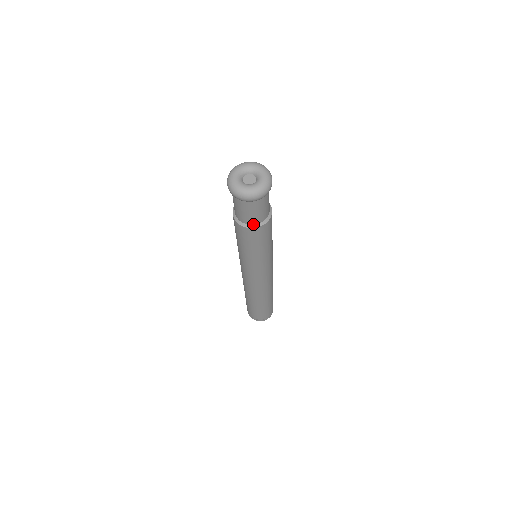
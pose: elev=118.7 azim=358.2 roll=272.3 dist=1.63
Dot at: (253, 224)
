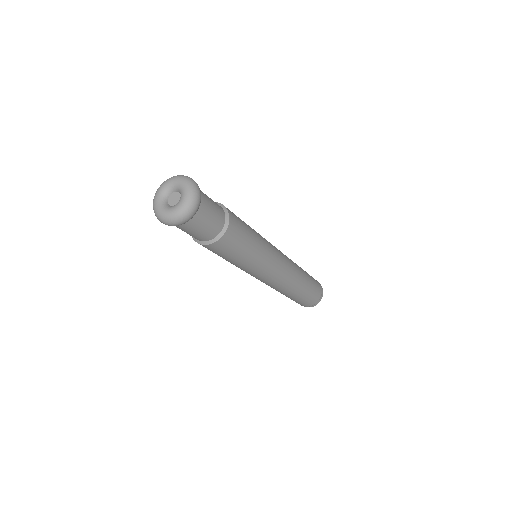
Dot at: (212, 239)
